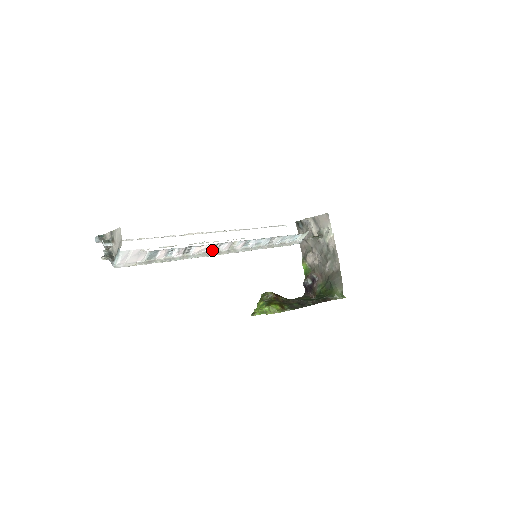
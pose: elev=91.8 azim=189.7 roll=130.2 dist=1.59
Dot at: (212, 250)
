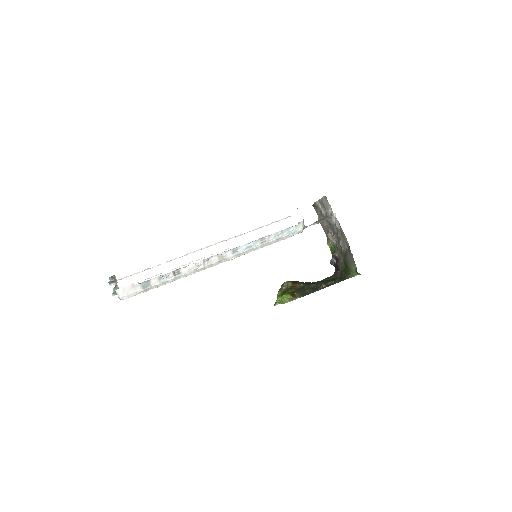
Dot at: (202, 265)
